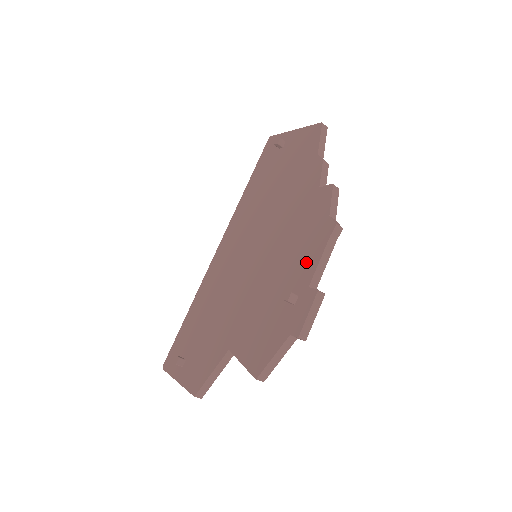
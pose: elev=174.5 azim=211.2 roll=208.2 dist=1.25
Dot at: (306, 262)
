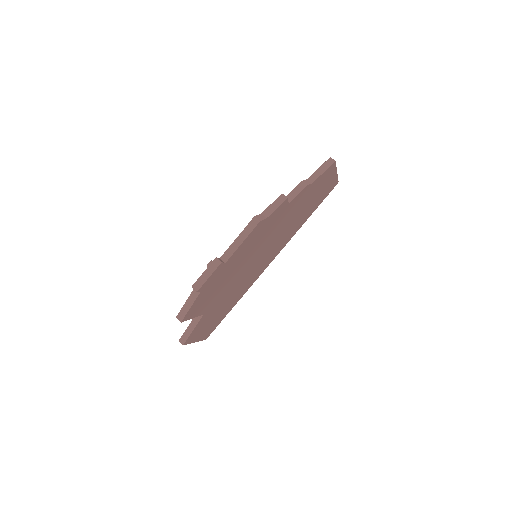
Dot at: occluded
